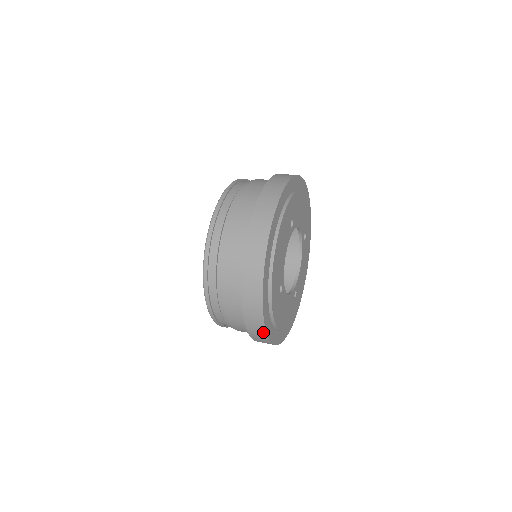
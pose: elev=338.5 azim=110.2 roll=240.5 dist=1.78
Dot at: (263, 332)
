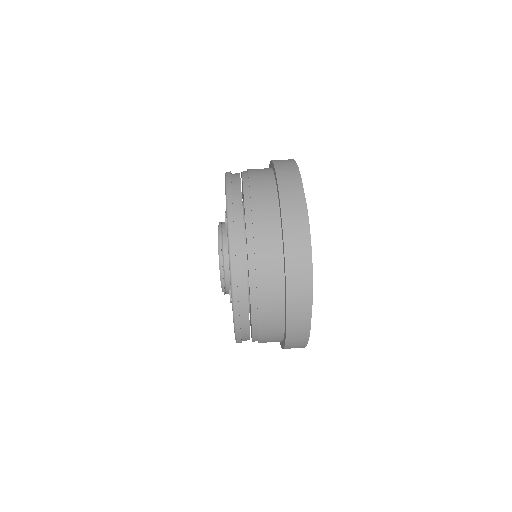
Dot at: occluded
